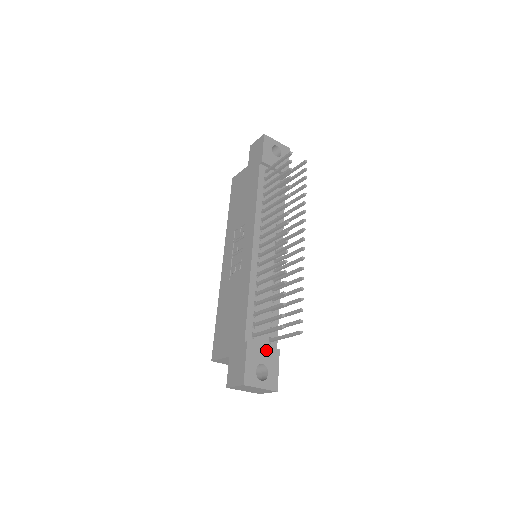
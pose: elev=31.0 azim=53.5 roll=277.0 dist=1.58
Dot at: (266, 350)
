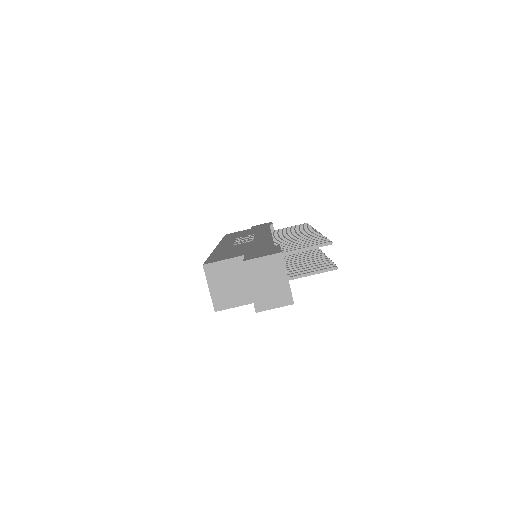
Dot at: occluded
